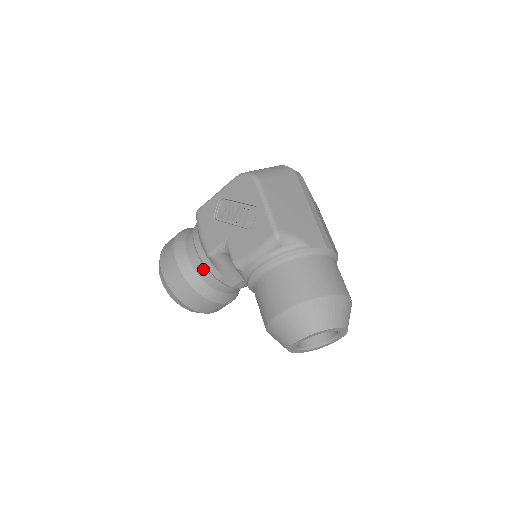
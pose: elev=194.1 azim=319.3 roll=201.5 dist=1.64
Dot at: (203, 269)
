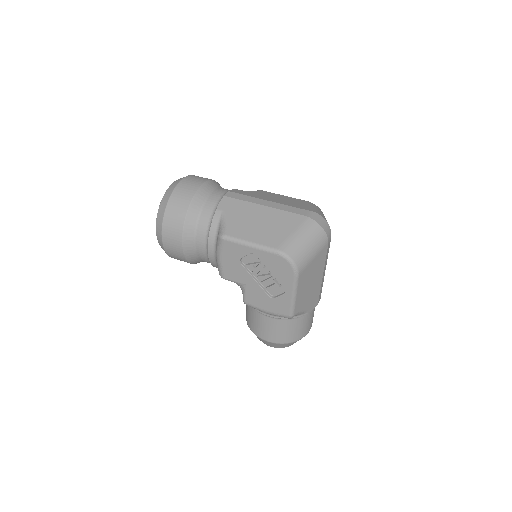
Dot at: (207, 261)
